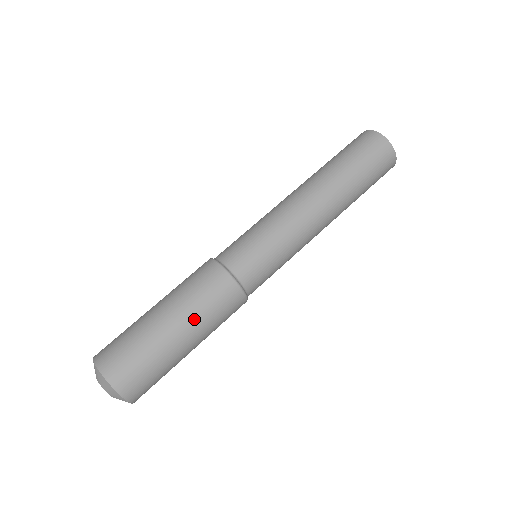
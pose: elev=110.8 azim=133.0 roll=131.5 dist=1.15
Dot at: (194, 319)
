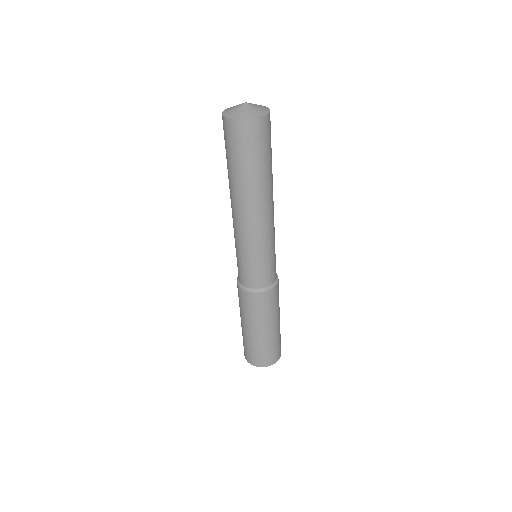
Dot at: (256, 322)
